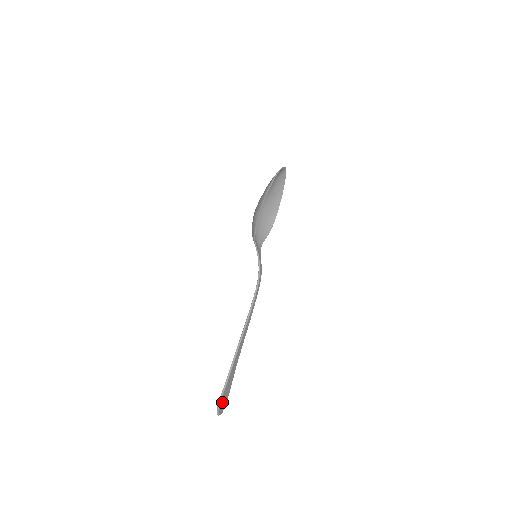
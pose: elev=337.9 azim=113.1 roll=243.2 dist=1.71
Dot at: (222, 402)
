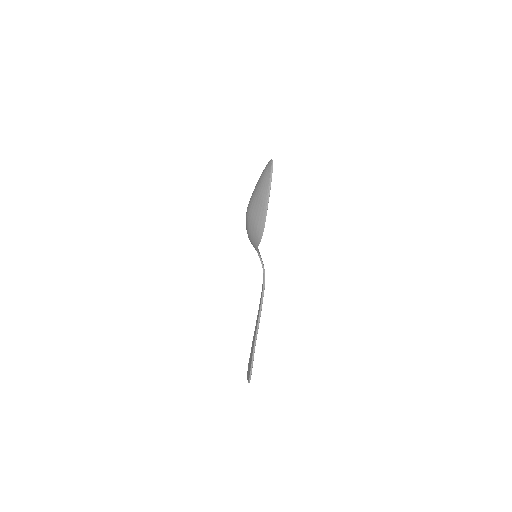
Dot at: occluded
